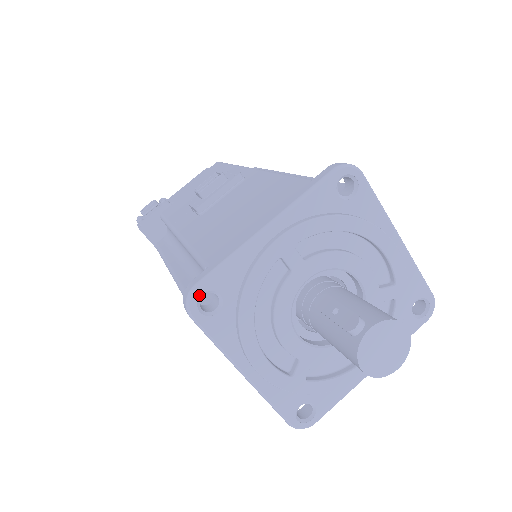
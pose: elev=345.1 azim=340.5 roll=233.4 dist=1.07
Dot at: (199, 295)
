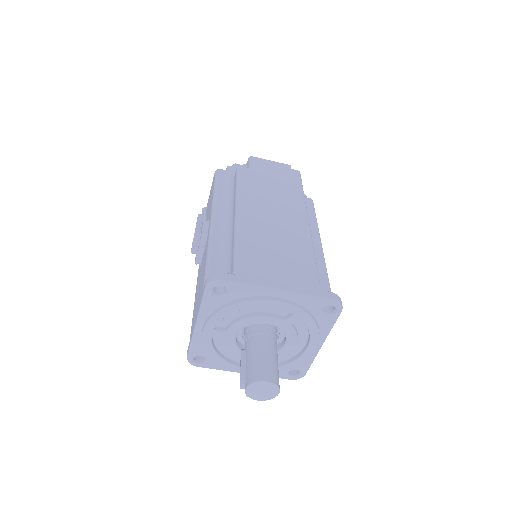
Dot at: (191, 360)
